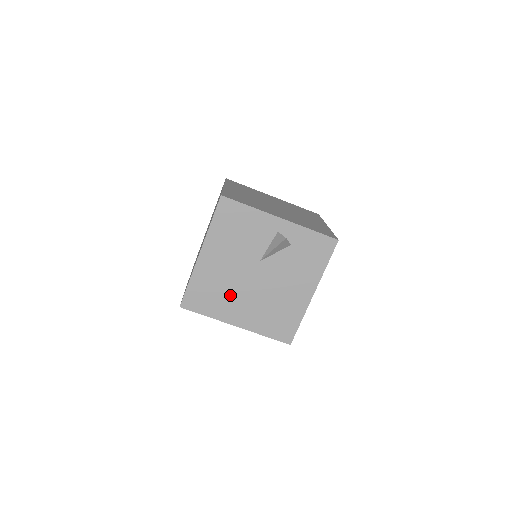
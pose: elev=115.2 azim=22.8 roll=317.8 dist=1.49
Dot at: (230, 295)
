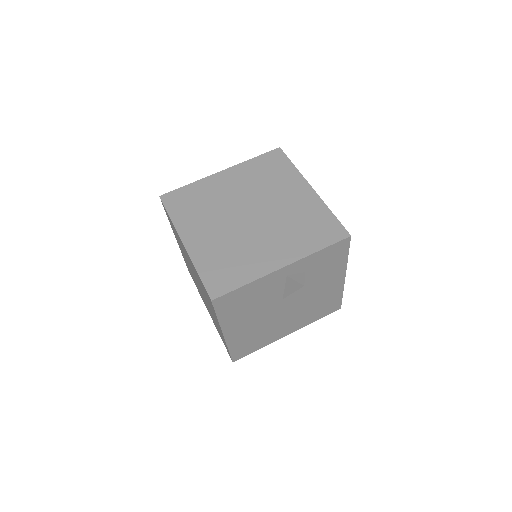
Dot at: (270, 329)
